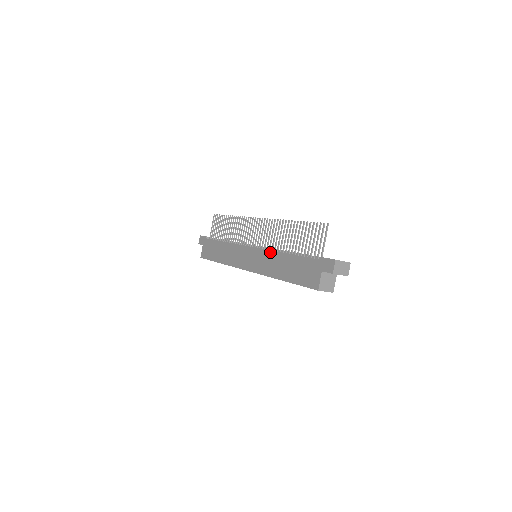
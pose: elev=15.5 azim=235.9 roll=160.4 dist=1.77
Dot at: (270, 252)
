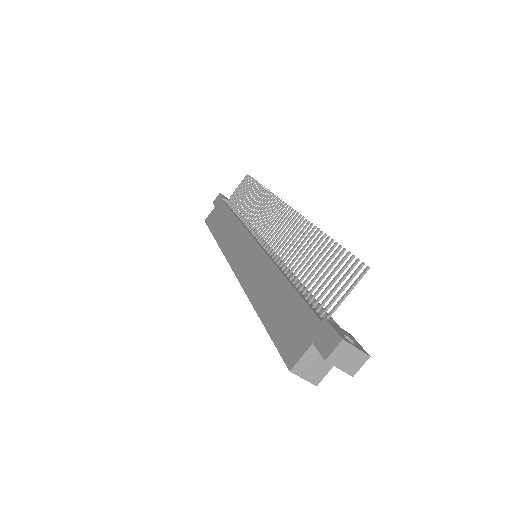
Dot at: (269, 262)
